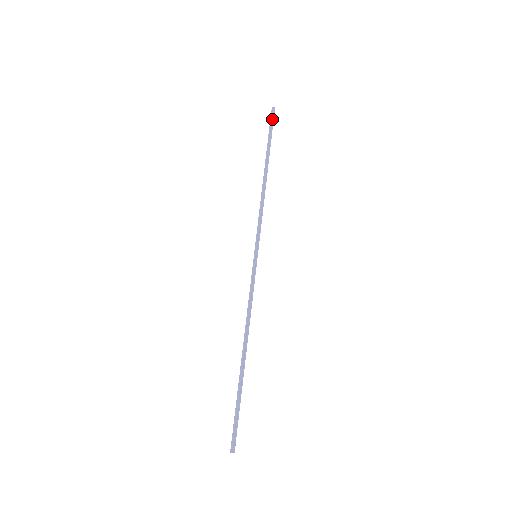
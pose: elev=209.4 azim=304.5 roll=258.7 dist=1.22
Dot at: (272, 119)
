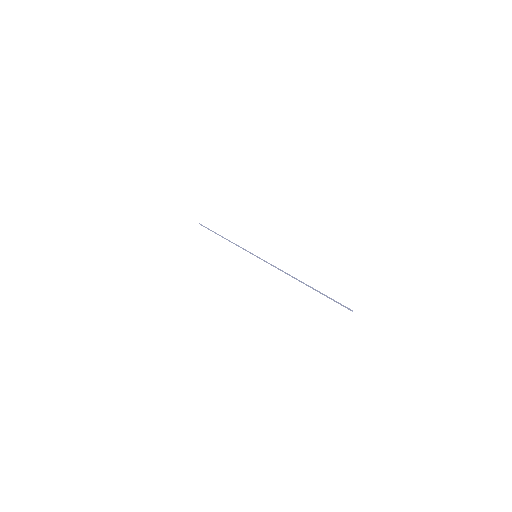
Dot at: (203, 226)
